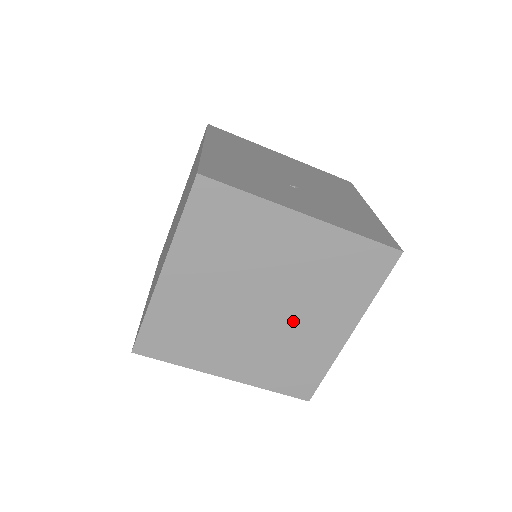
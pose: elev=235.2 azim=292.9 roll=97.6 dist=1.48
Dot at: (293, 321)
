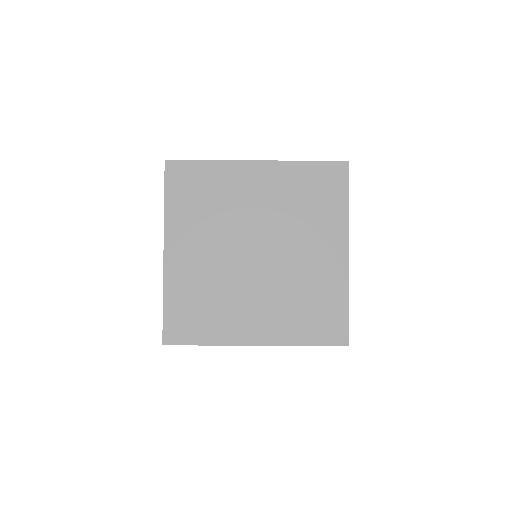
Dot at: (291, 259)
